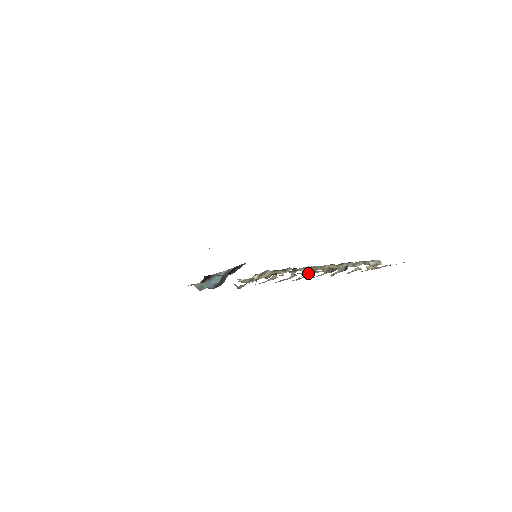
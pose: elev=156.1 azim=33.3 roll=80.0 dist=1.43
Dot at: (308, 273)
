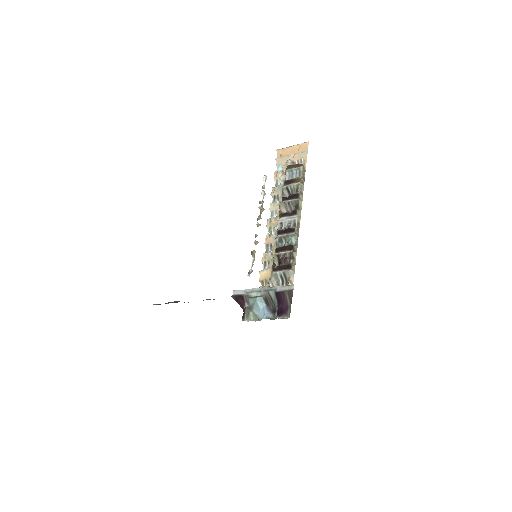
Dot at: (273, 220)
